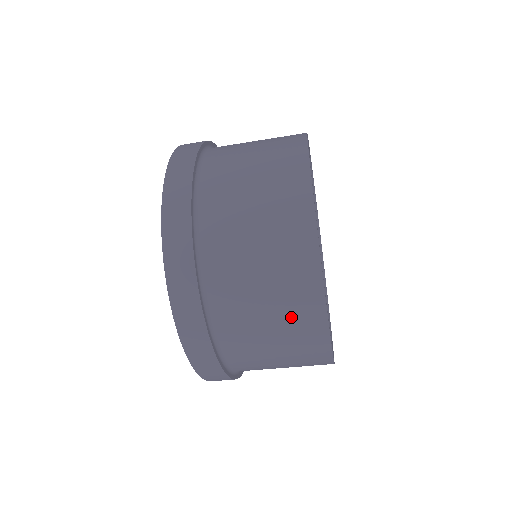
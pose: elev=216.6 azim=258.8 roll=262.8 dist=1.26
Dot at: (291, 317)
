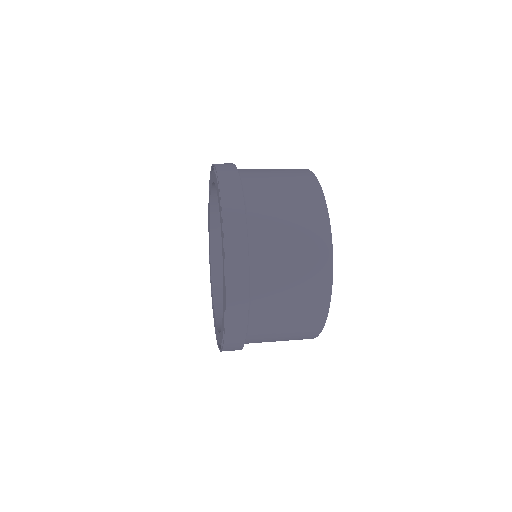
Dot at: occluded
